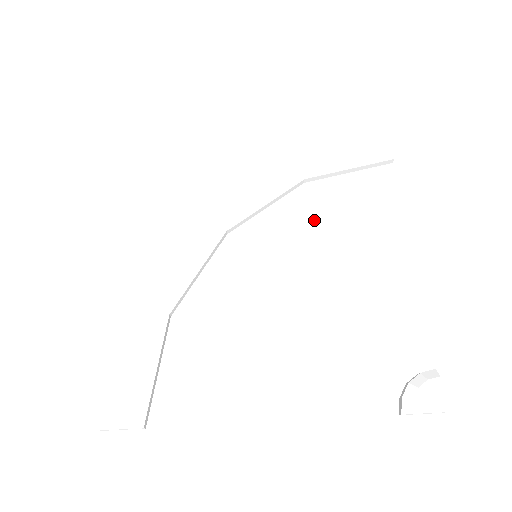
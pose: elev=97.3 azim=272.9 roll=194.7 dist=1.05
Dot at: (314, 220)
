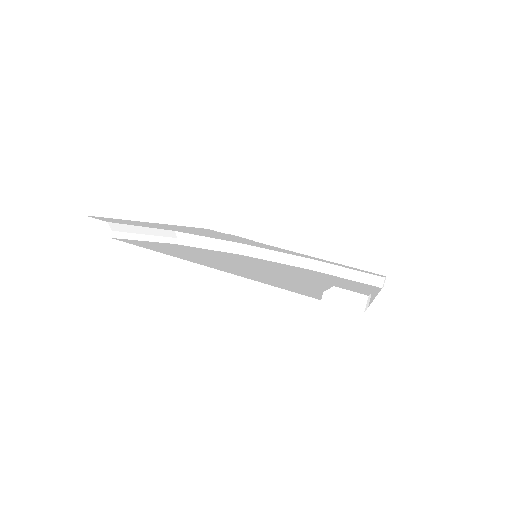
Dot at: (308, 272)
